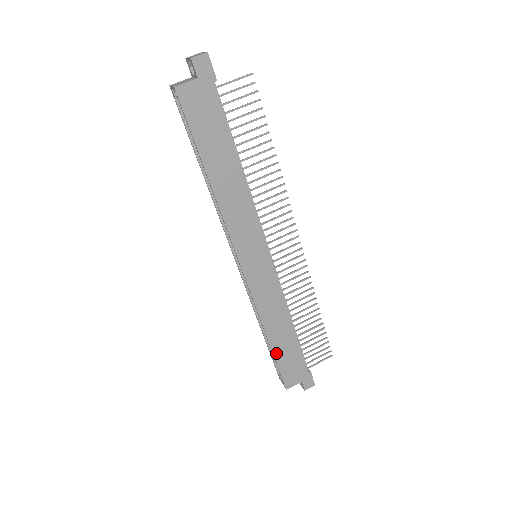
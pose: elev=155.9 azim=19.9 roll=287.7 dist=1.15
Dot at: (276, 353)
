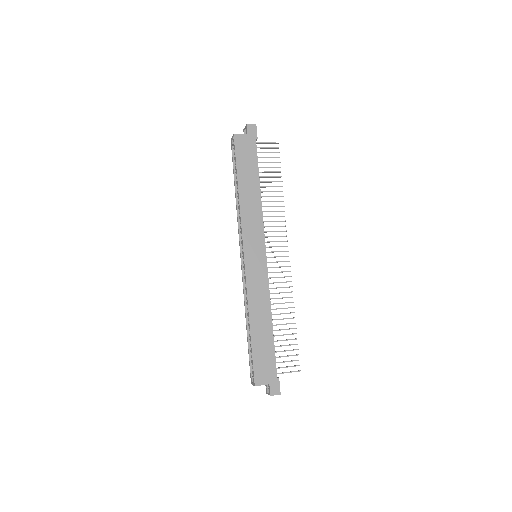
Dot at: (254, 342)
